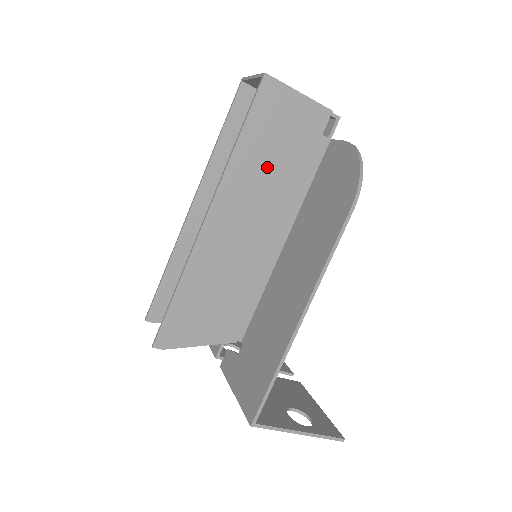
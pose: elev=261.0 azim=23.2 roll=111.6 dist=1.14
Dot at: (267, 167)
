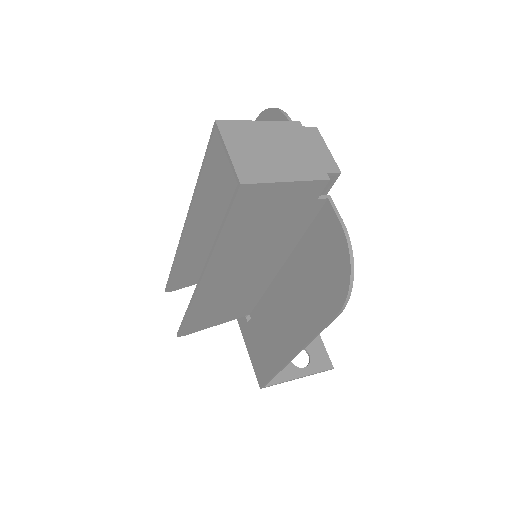
Dot at: (256, 238)
